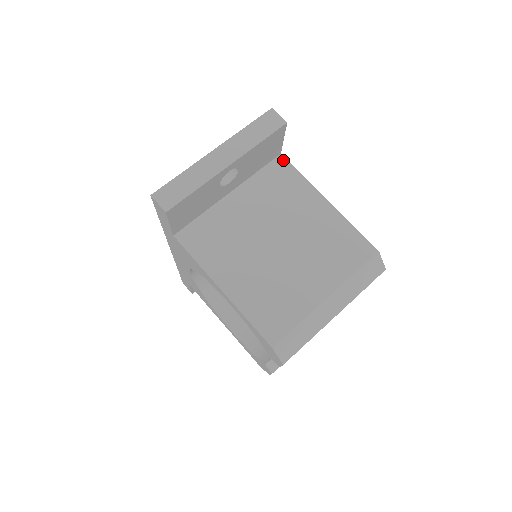
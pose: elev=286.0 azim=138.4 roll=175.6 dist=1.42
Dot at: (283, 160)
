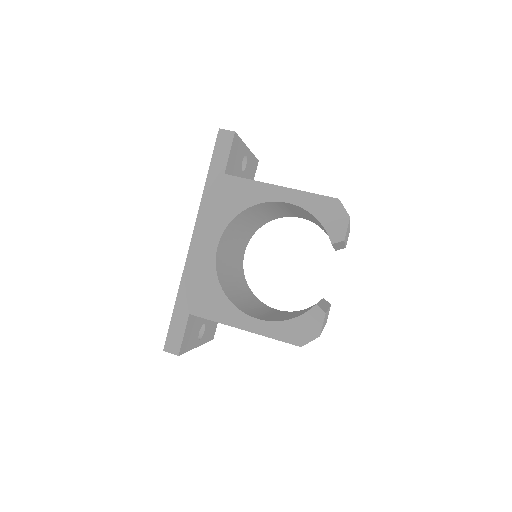
Dot at: occluded
